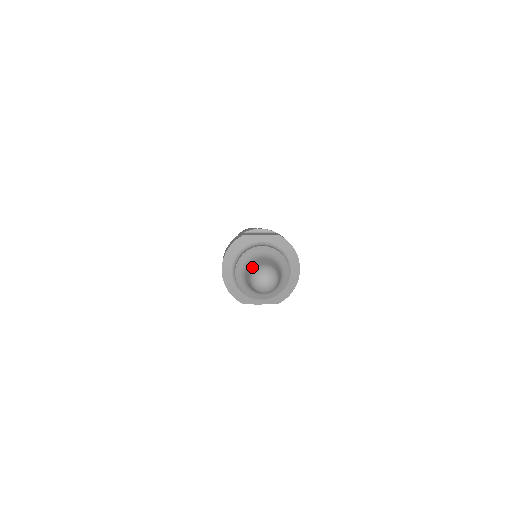
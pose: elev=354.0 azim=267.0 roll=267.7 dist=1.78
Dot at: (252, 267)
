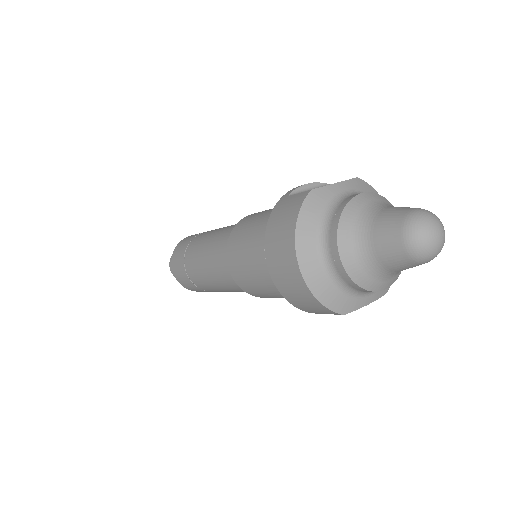
Dot at: (393, 222)
